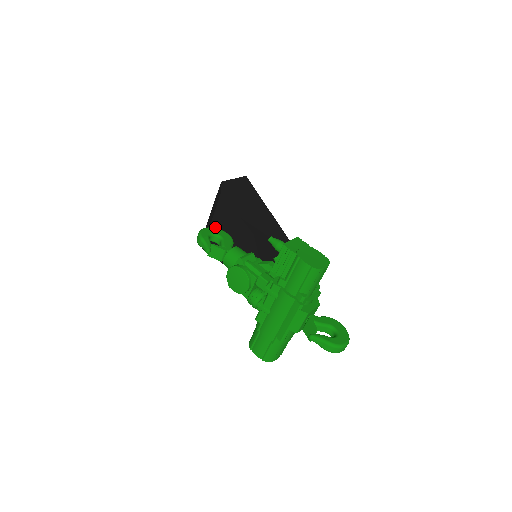
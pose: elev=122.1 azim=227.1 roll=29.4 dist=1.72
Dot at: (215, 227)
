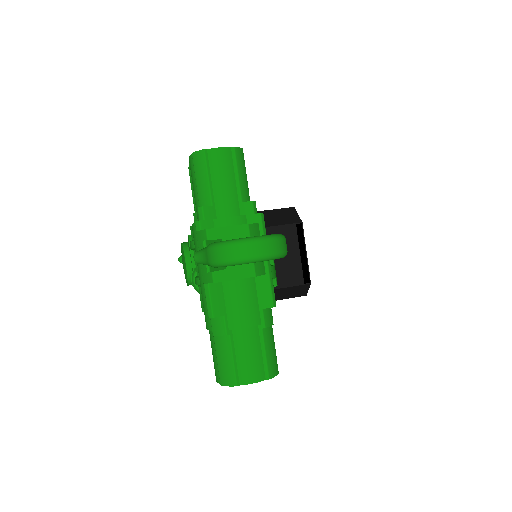
Dot at: occluded
